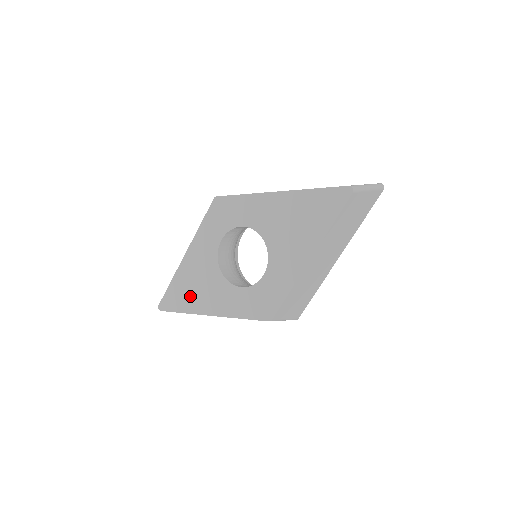
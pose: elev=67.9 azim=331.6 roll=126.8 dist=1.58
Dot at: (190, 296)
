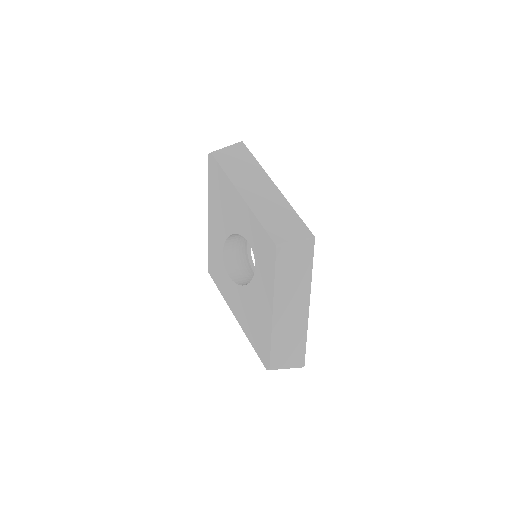
Dot at: (260, 327)
